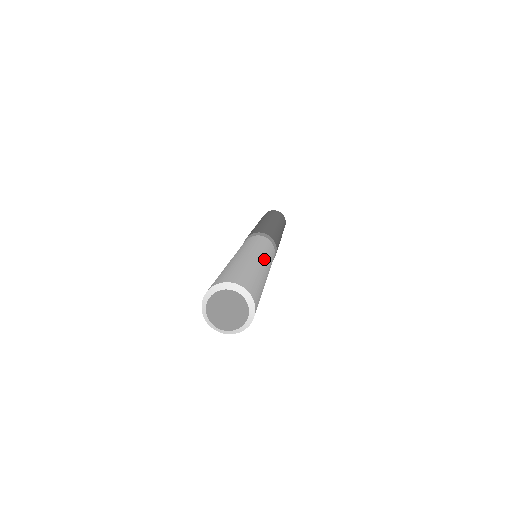
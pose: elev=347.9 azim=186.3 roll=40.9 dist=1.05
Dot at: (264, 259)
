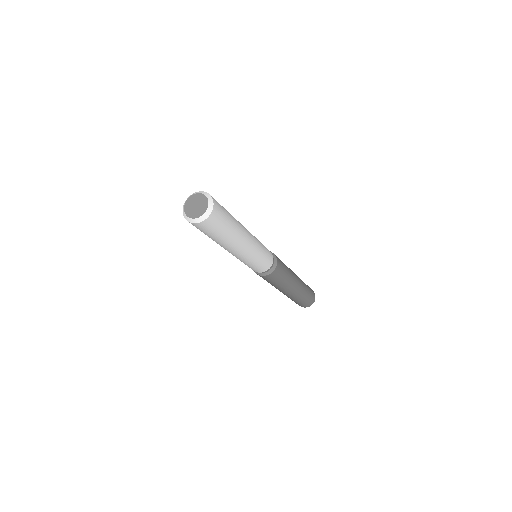
Dot at: occluded
